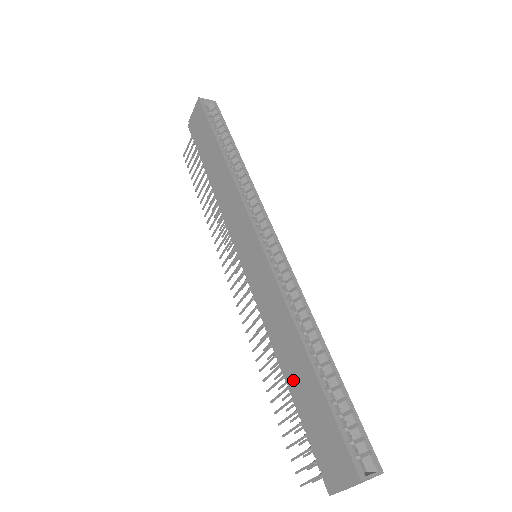
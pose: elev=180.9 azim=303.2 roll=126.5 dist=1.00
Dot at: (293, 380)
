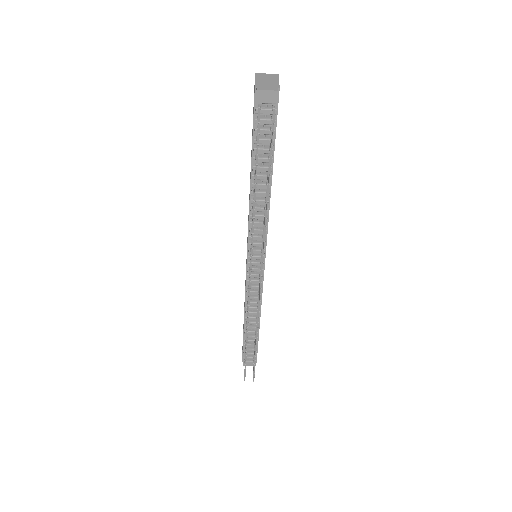
Dot at: (251, 167)
